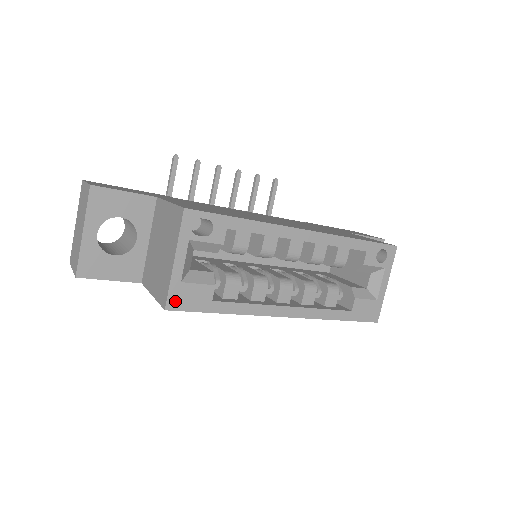
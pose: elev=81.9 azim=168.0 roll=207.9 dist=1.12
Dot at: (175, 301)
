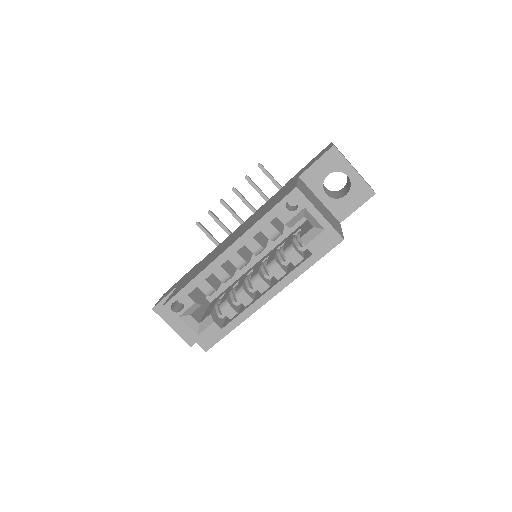
Dot at: (205, 345)
